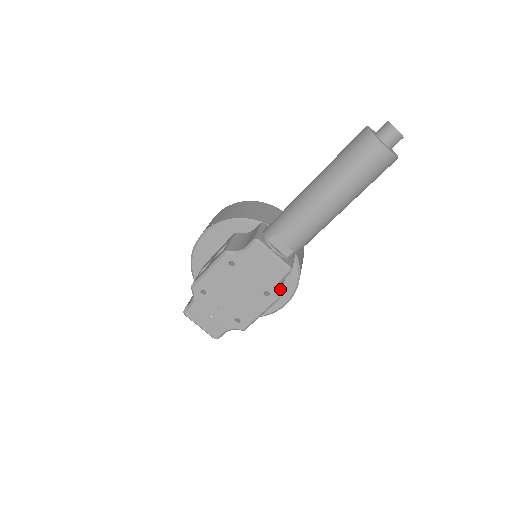
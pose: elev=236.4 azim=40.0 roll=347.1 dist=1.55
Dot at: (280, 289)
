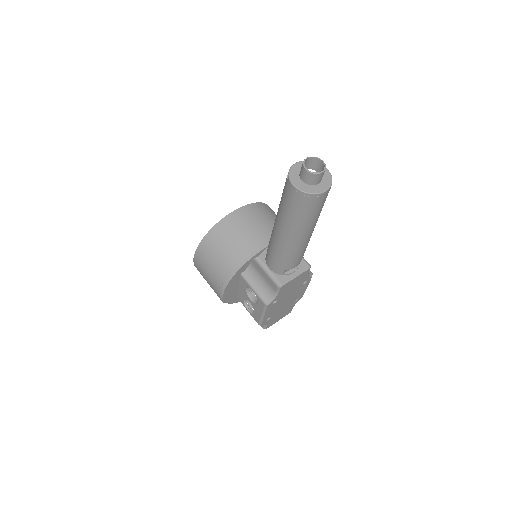
Dot at: occluded
